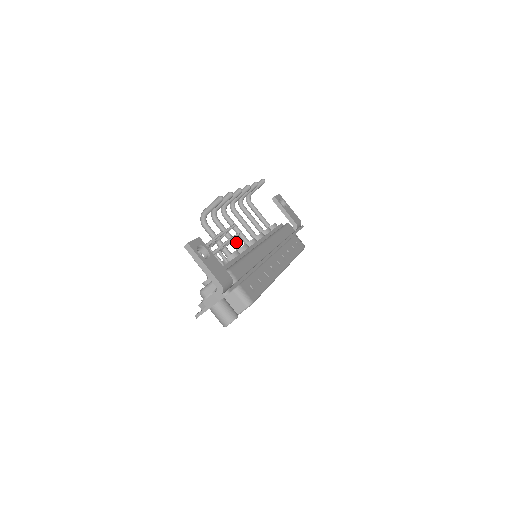
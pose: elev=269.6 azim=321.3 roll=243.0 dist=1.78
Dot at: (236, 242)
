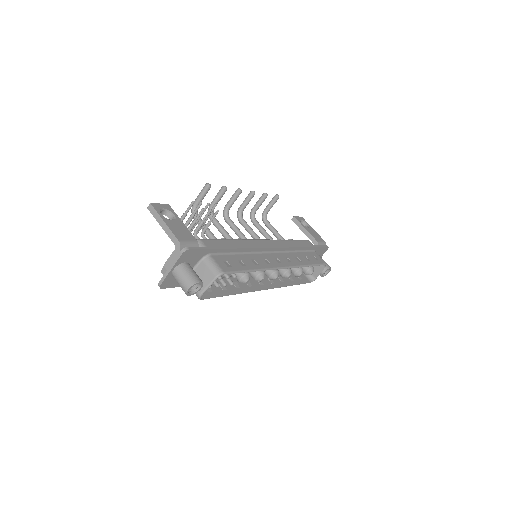
Dot at: (231, 238)
